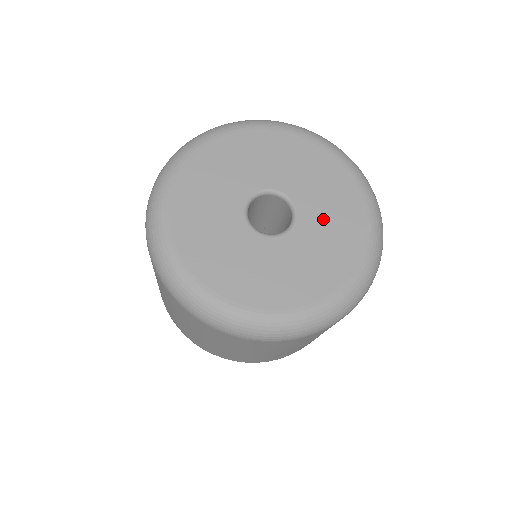
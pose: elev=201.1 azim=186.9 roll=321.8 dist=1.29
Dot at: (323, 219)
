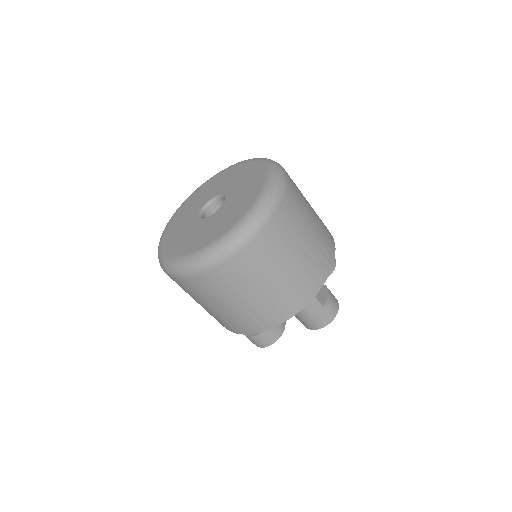
Dot at: (239, 191)
